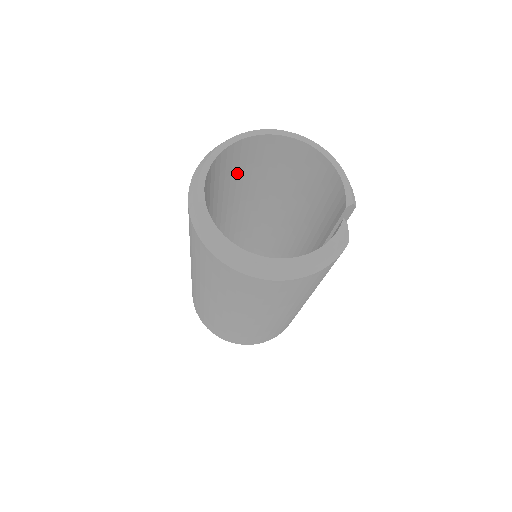
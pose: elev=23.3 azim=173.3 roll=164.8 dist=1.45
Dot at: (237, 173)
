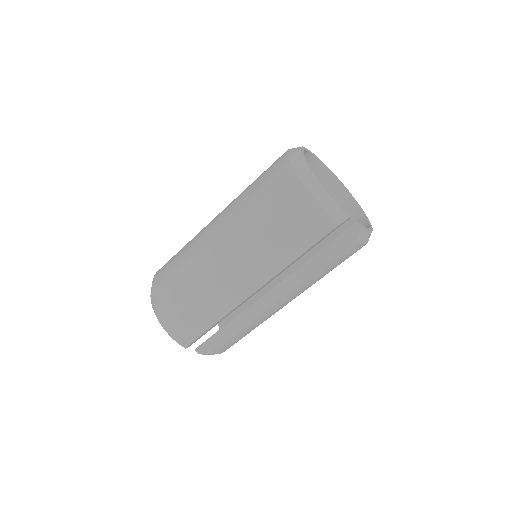
Dot at: occluded
